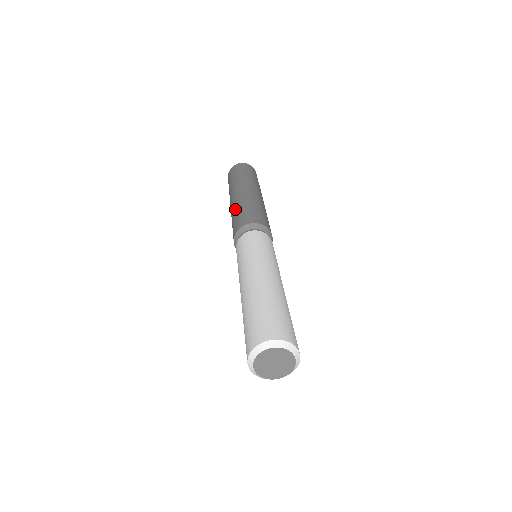
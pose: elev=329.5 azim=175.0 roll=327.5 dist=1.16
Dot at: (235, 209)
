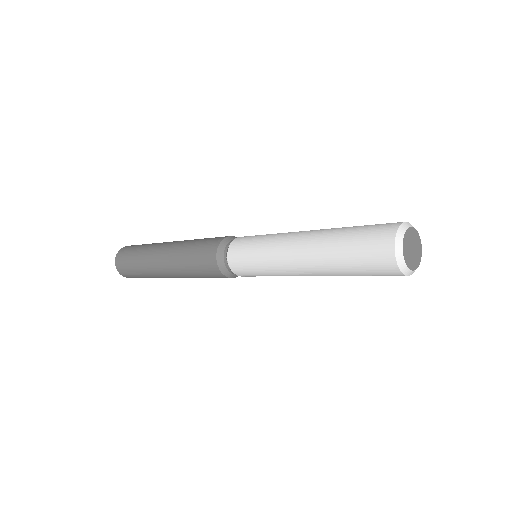
Dot at: (185, 246)
